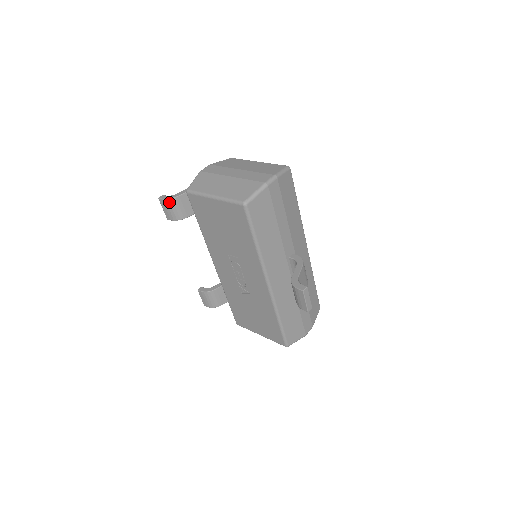
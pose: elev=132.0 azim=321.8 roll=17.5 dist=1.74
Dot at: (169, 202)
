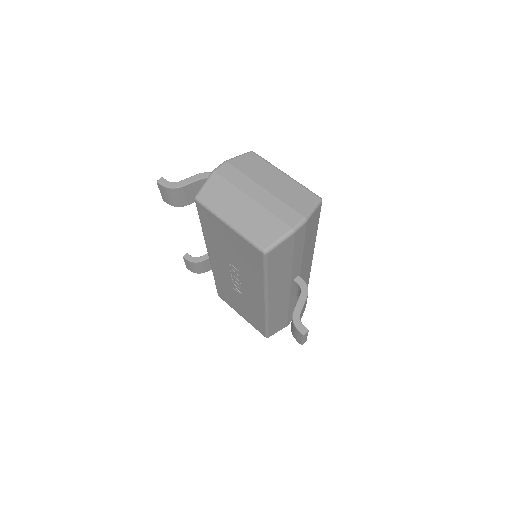
Dot at: (169, 190)
